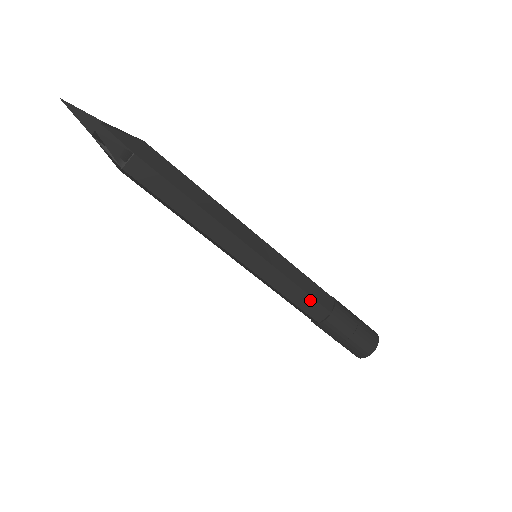
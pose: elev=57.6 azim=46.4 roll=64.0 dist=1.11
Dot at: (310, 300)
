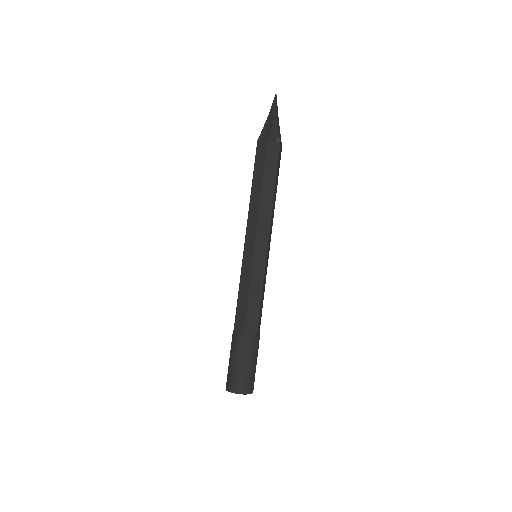
Dot at: (257, 311)
